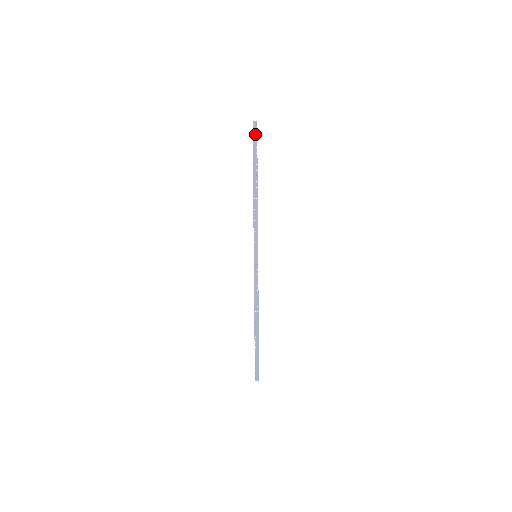
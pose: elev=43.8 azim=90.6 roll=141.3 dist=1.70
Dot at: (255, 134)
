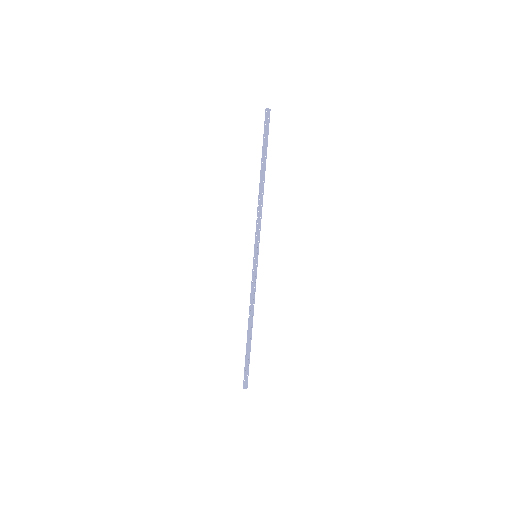
Dot at: (267, 122)
